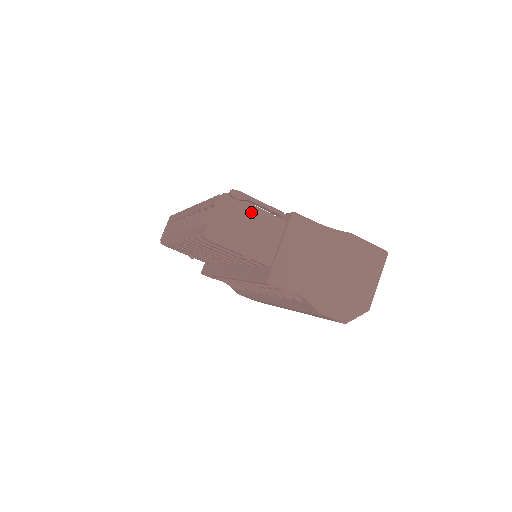
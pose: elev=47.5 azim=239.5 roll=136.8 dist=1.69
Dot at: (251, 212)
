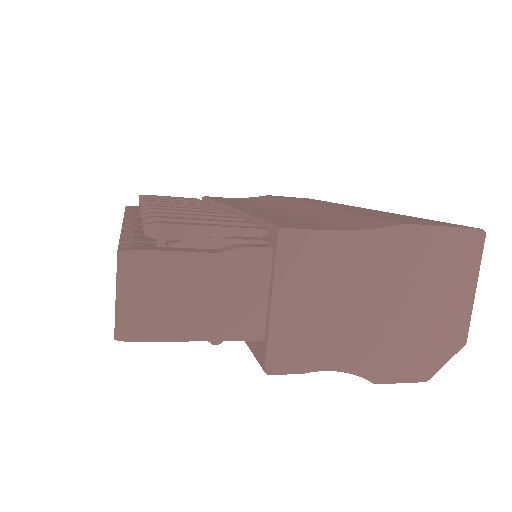
Dot at: (195, 259)
